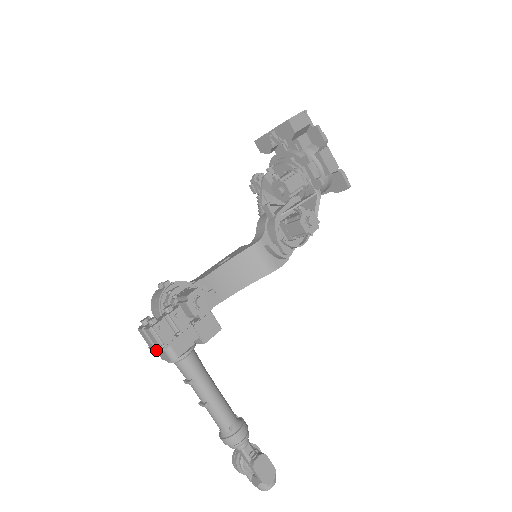
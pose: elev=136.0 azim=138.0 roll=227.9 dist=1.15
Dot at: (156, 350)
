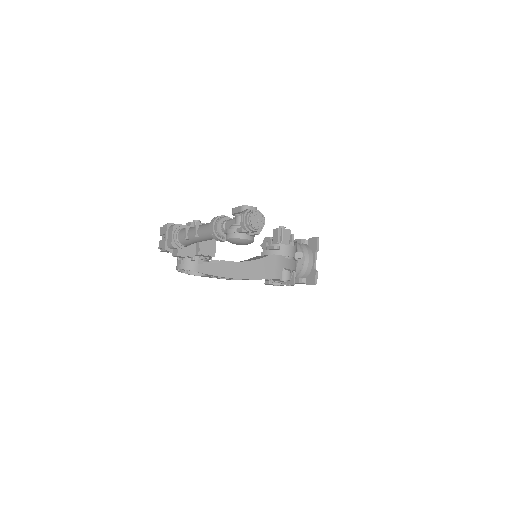
Dot at: (168, 243)
